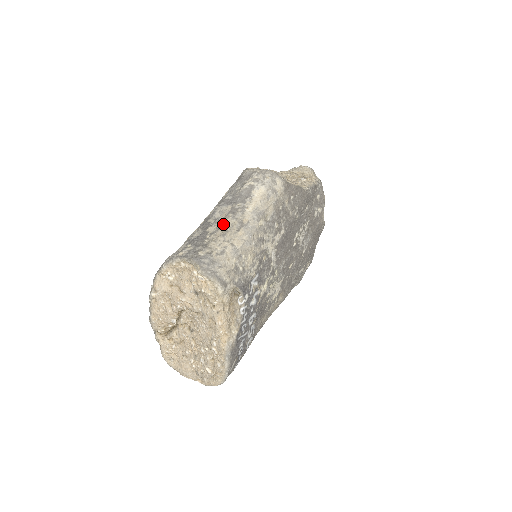
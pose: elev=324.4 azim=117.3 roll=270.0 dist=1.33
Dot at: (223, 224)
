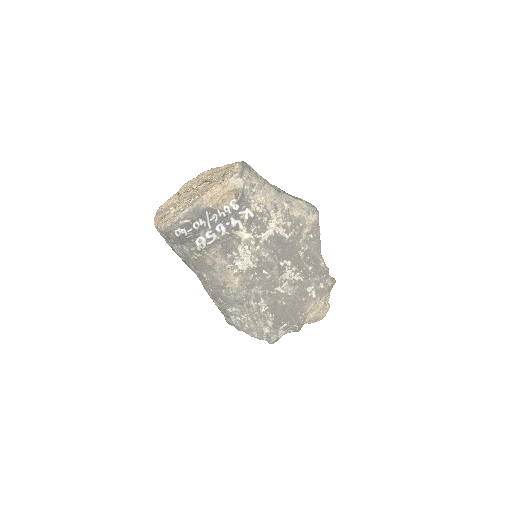
Dot at: (271, 184)
